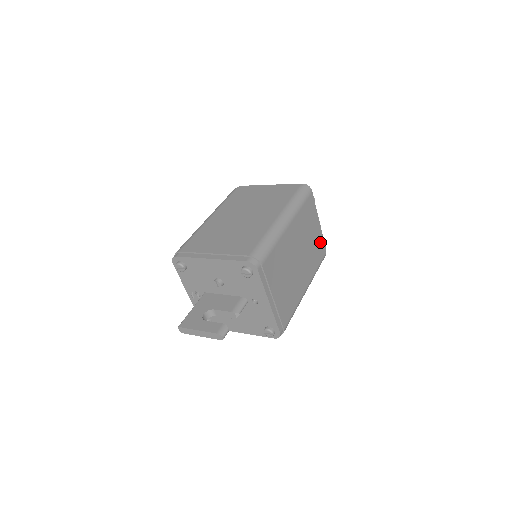
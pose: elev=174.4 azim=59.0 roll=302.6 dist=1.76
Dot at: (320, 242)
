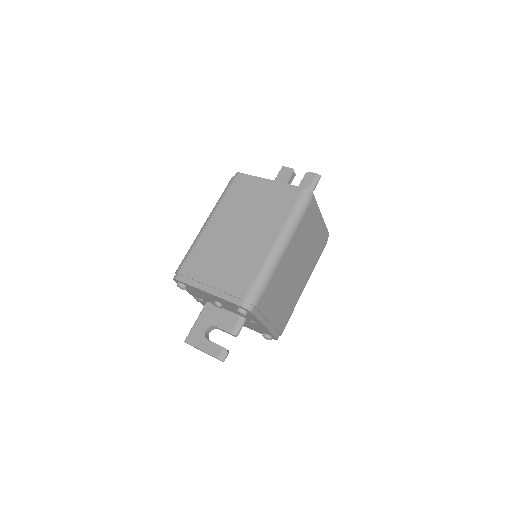
Dot at: (322, 234)
